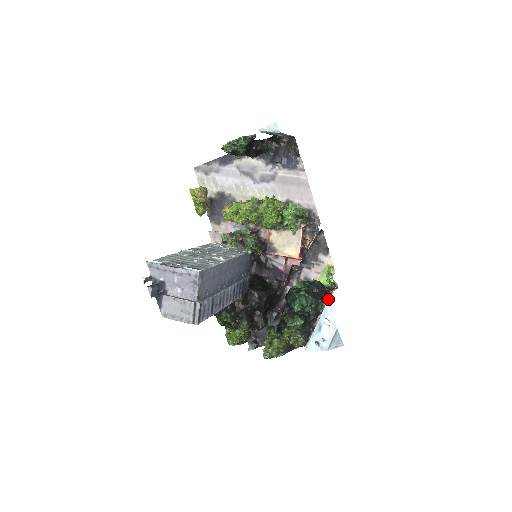
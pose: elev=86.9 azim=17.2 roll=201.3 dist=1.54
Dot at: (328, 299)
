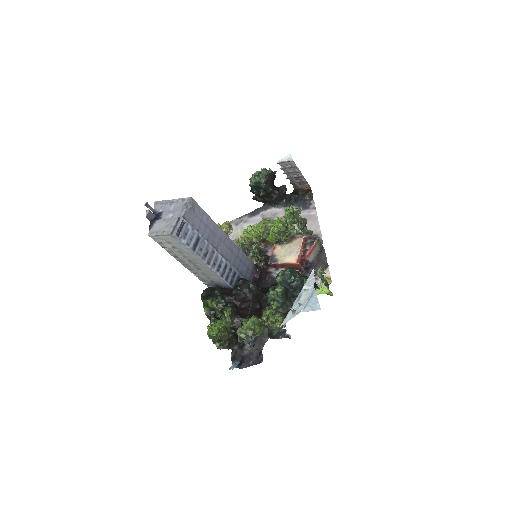
Dot at: (312, 271)
